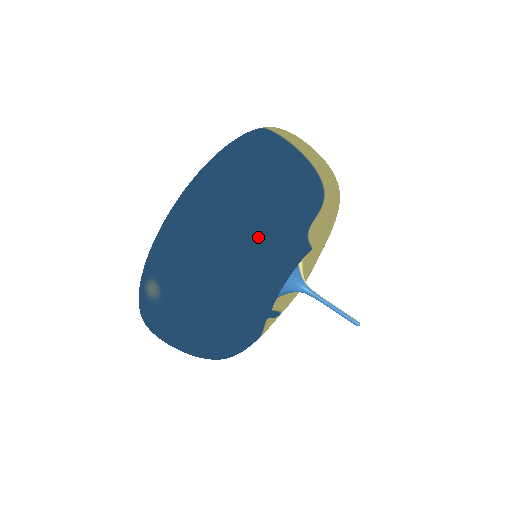
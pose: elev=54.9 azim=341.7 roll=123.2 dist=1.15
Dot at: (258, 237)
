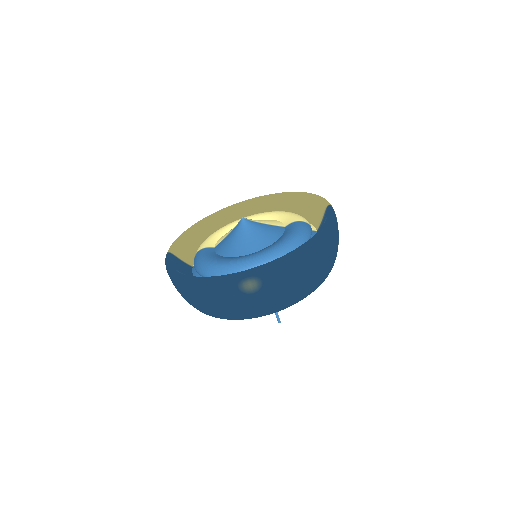
Dot at: (317, 287)
